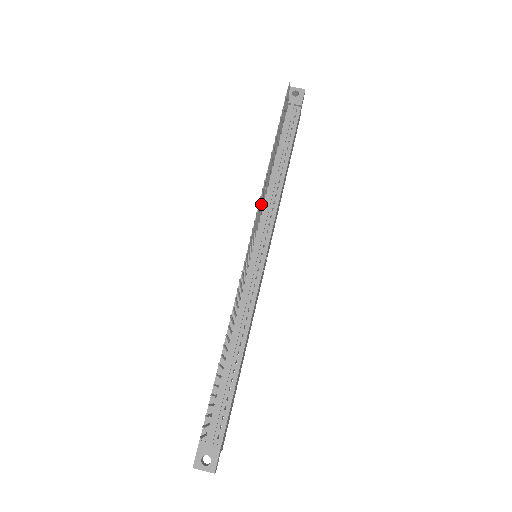
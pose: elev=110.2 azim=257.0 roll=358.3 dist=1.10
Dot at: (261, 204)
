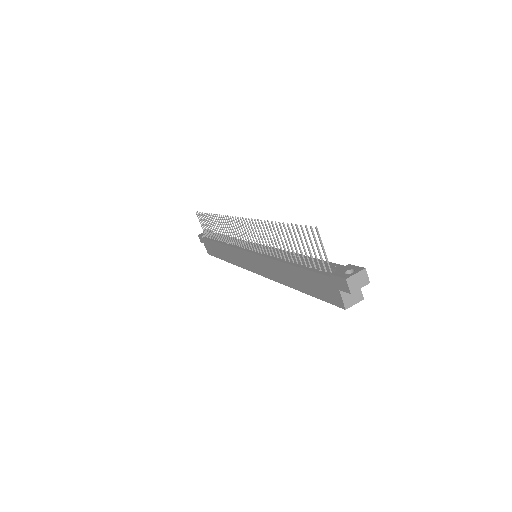
Dot at: (230, 227)
